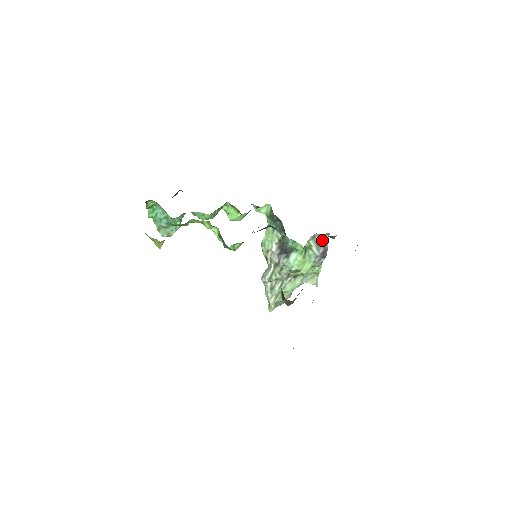
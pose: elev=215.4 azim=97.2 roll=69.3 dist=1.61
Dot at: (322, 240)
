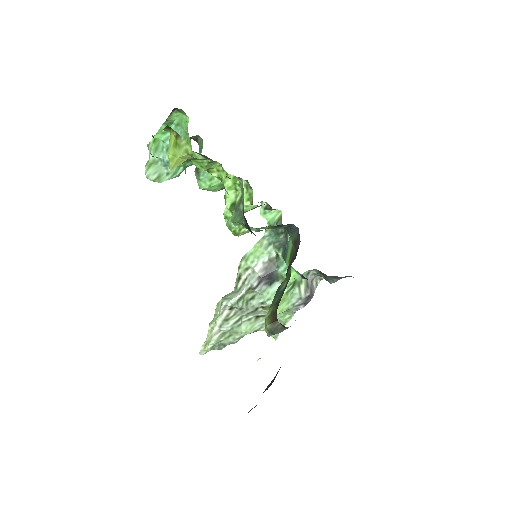
Dot at: (312, 283)
